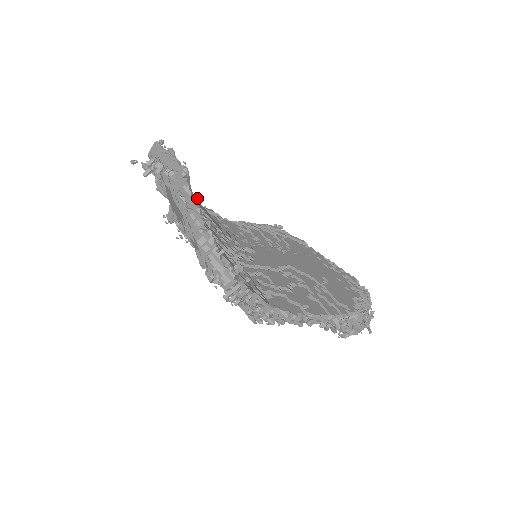
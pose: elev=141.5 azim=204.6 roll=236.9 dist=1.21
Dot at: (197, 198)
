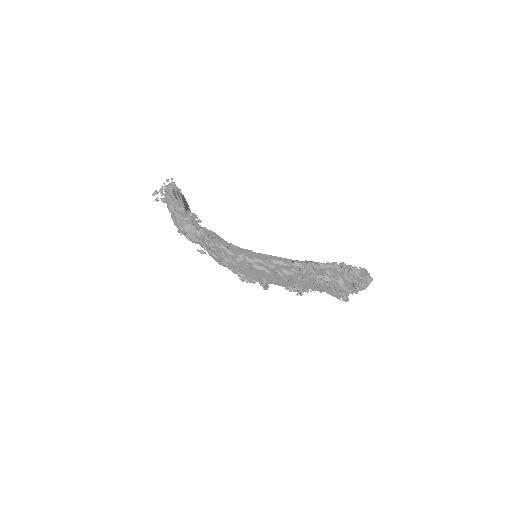
Dot at: (173, 189)
